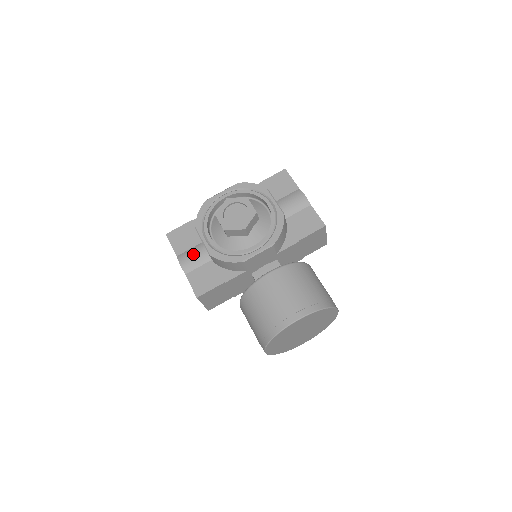
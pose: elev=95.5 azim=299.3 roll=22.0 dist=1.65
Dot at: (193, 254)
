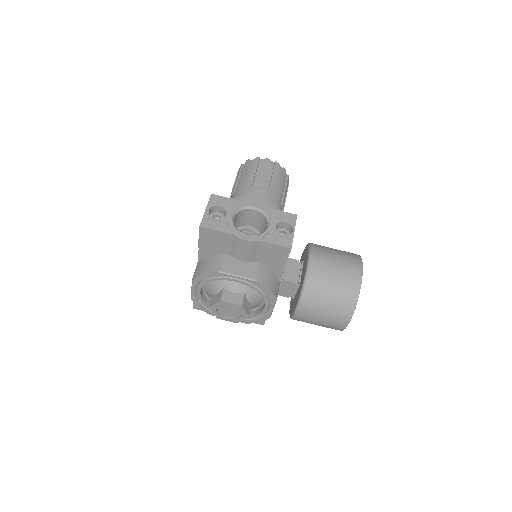
Dot at: occluded
